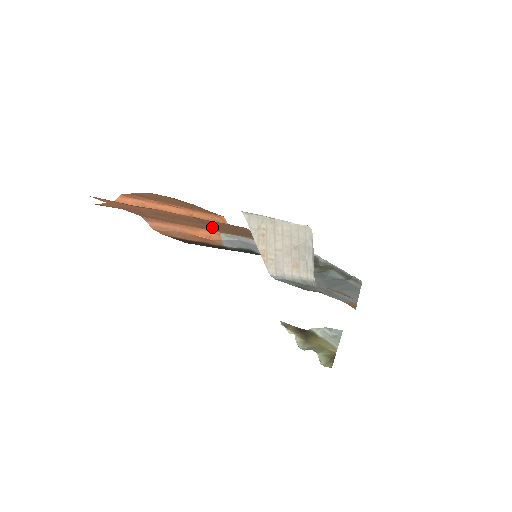
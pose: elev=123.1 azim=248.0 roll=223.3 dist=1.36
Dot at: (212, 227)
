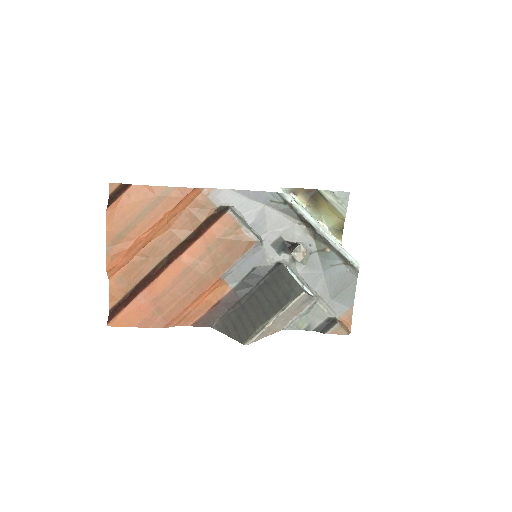
Dot at: (209, 273)
